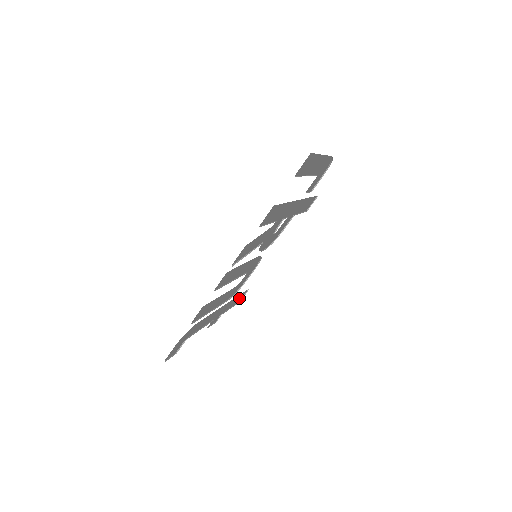
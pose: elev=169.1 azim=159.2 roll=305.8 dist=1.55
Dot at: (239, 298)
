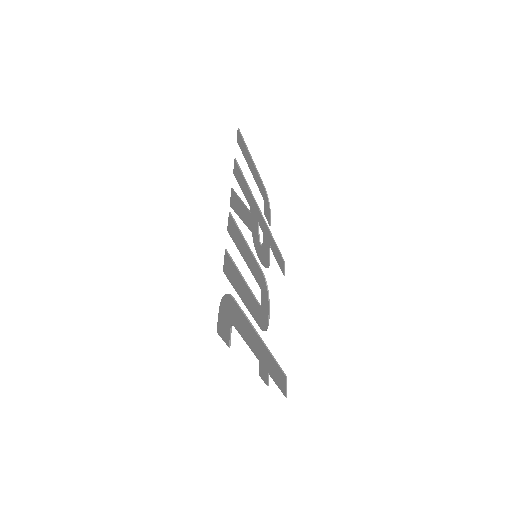
Dot at: (281, 382)
